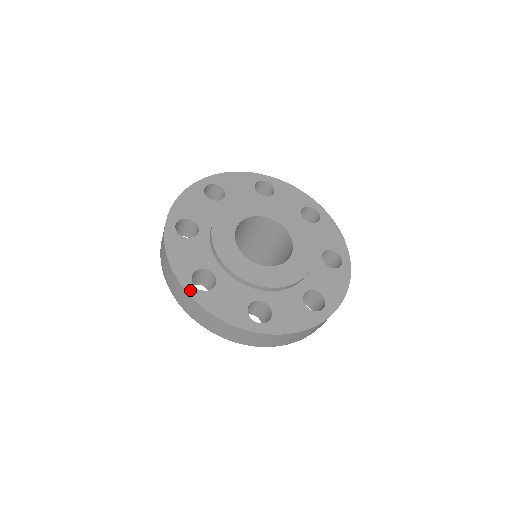
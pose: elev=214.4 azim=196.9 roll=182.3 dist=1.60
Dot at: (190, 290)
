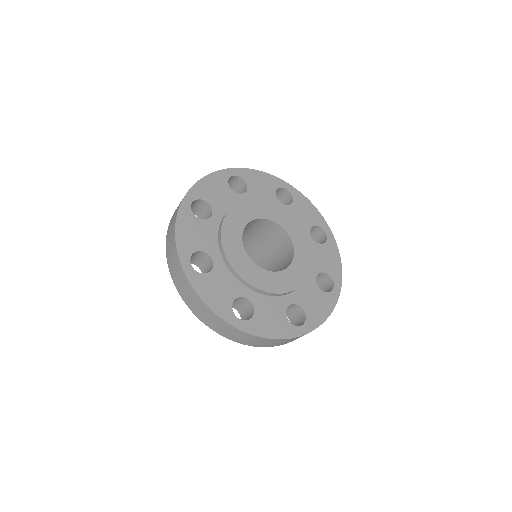
Dot at: (186, 267)
